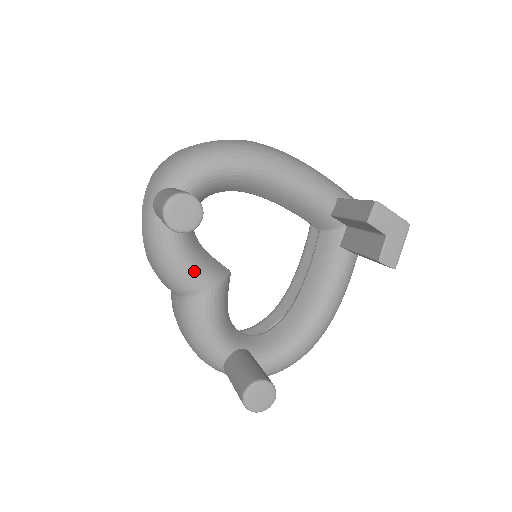
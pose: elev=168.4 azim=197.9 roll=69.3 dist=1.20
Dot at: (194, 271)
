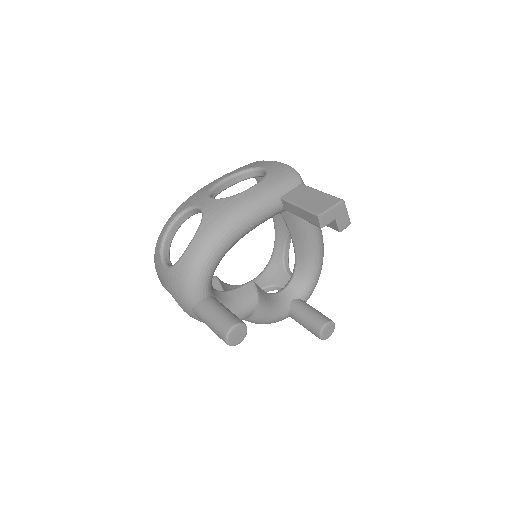
Dot at: (243, 311)
